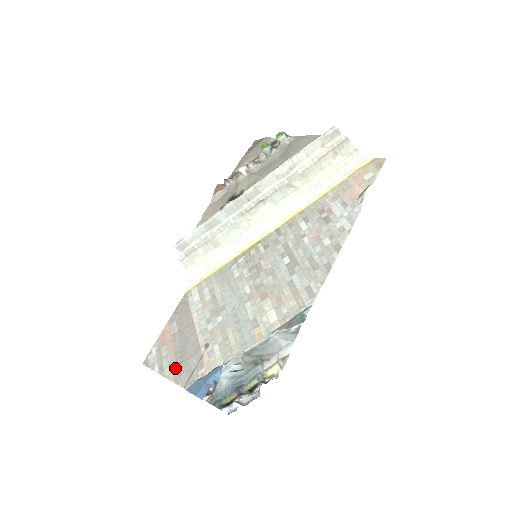
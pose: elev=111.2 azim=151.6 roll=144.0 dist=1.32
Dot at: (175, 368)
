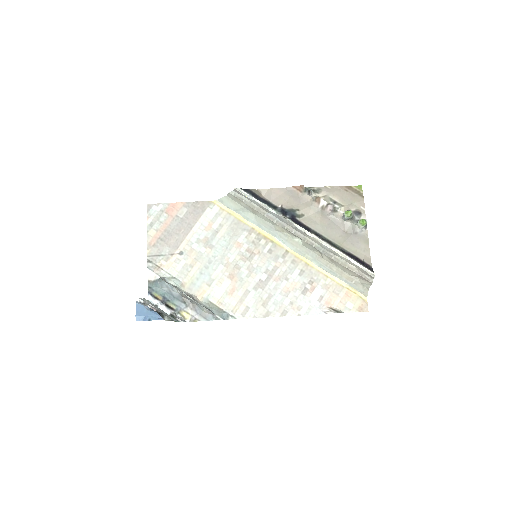
Dot at: (156, 238)
